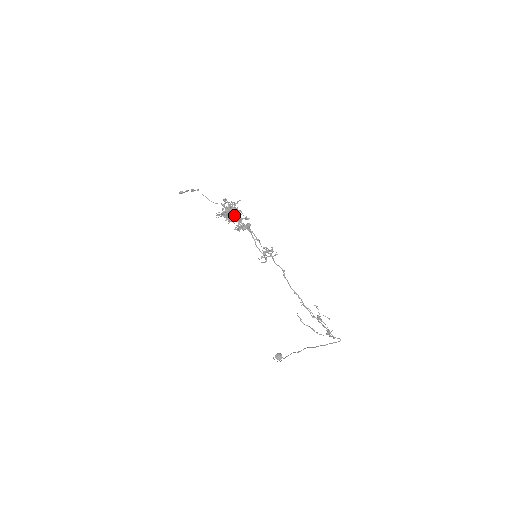
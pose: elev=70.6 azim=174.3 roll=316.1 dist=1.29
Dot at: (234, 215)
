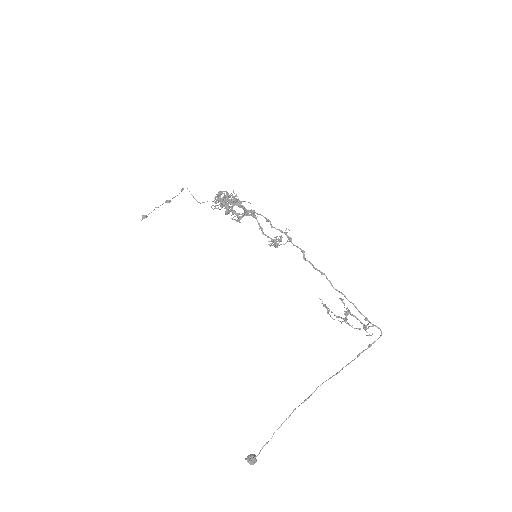
Dot at: (234, 202)
